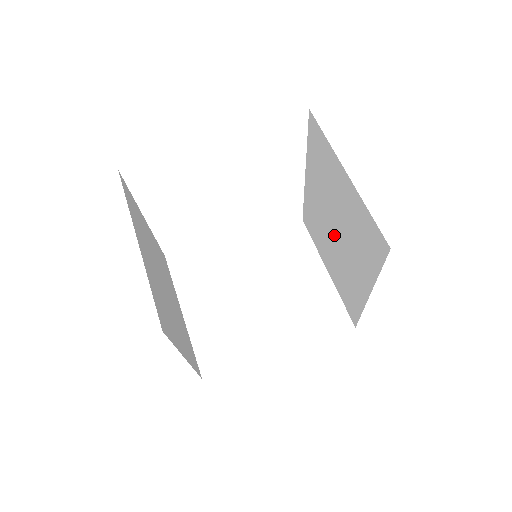
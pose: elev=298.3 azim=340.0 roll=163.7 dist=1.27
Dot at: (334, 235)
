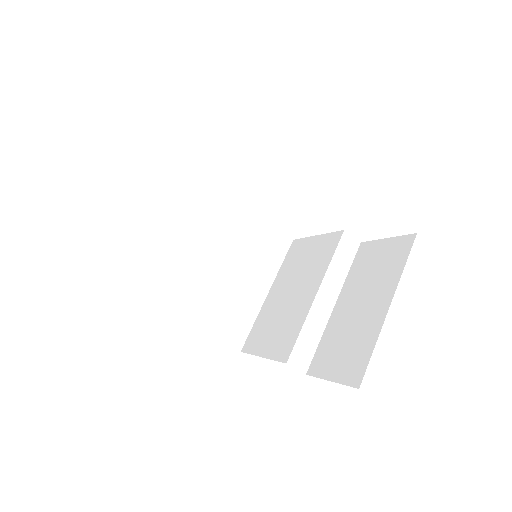
Dot at: occluded
